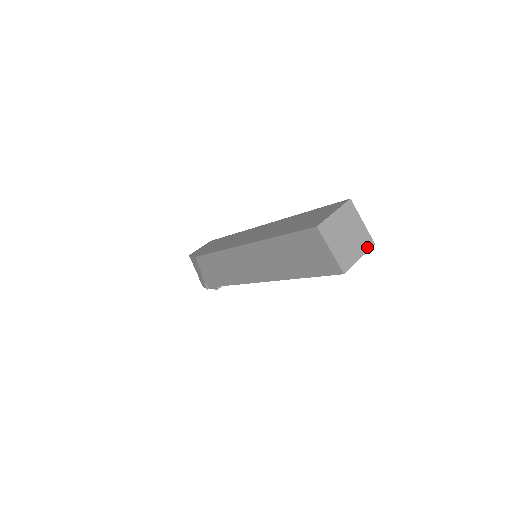
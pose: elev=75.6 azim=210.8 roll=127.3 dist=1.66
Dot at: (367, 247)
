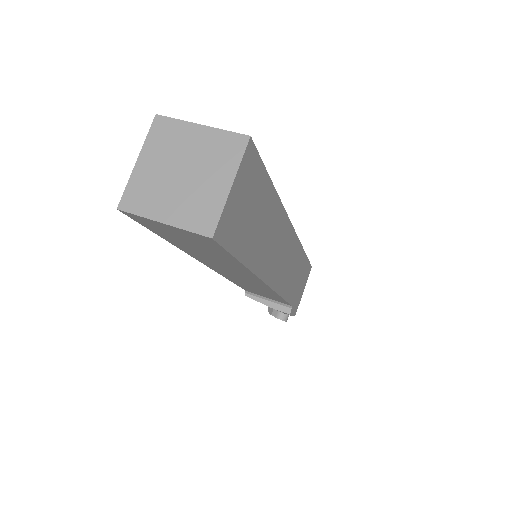
Dot at: (194, 225)
